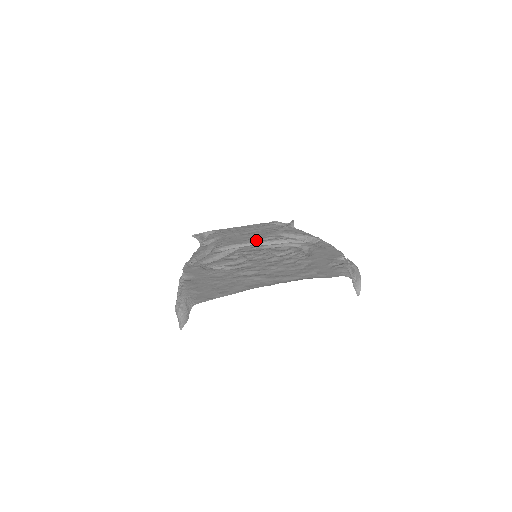
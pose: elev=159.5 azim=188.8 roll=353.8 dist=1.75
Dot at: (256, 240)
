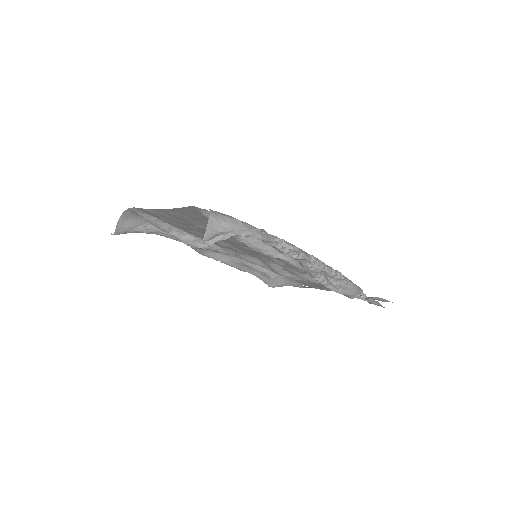
Dot at: occluded
